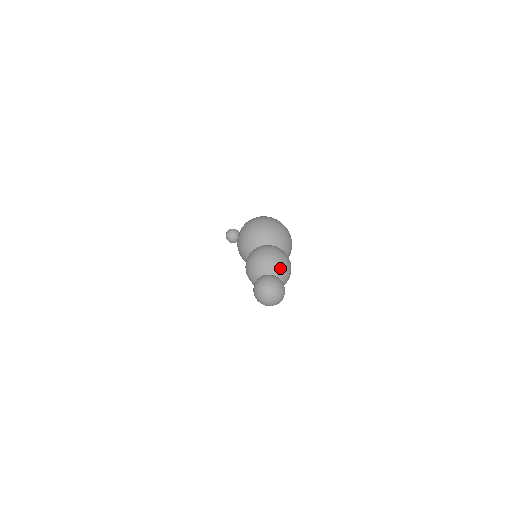
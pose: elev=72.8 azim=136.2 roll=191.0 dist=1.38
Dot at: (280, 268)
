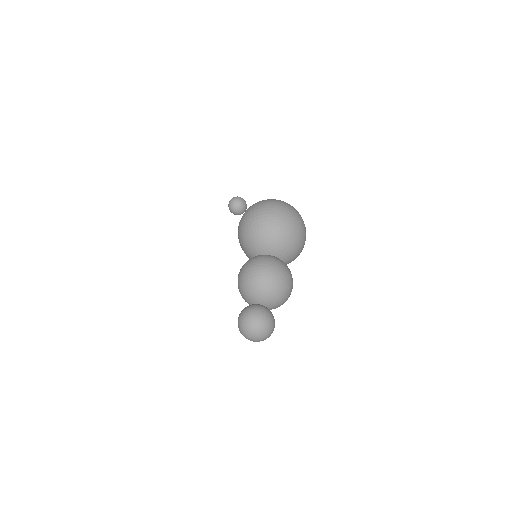
Dot at: (278, 299)
